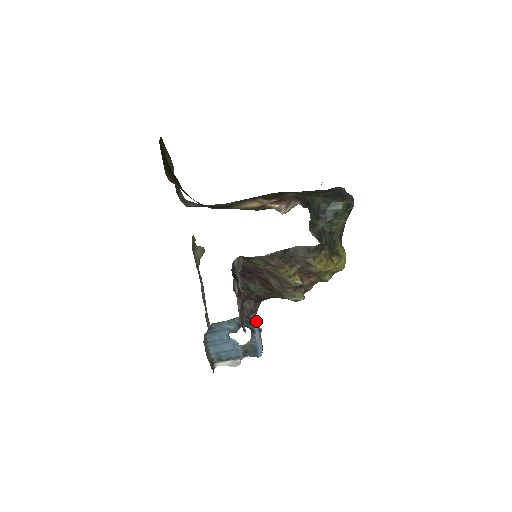
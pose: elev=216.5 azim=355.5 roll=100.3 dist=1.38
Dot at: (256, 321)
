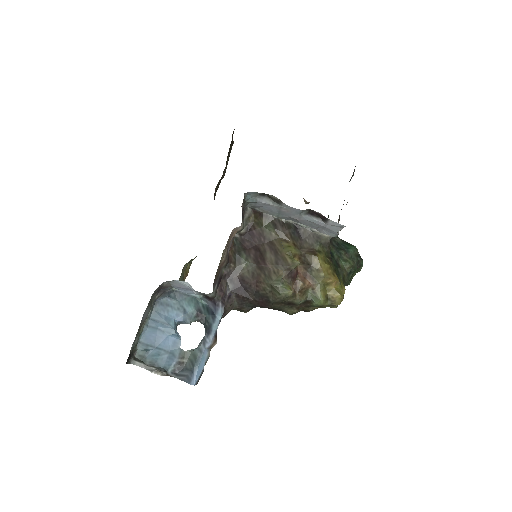
Dot at: (220, 316)
